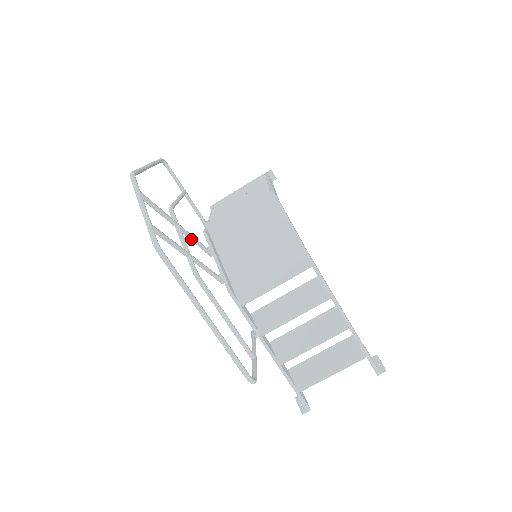
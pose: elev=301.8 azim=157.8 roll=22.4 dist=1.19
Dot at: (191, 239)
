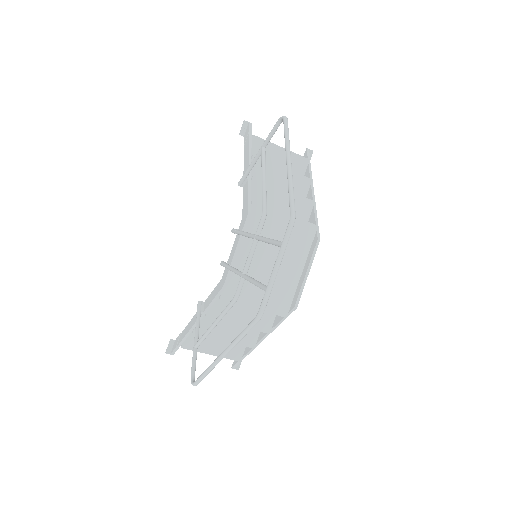
Dot at: (246, 236)
